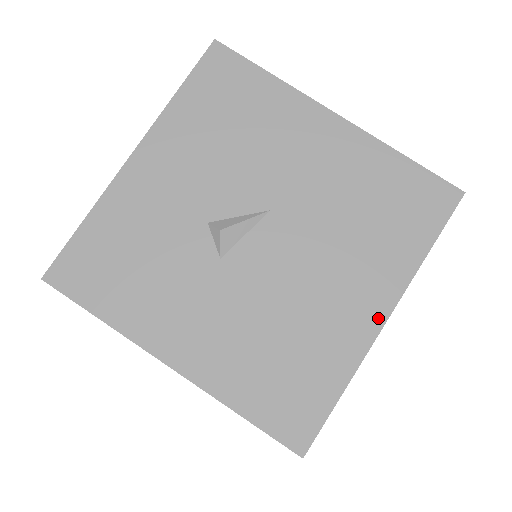
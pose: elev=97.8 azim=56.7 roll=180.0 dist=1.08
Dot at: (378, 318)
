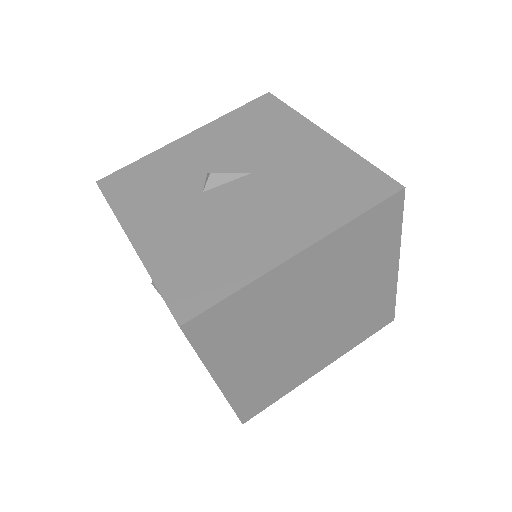
Dot at: (292, 249)
